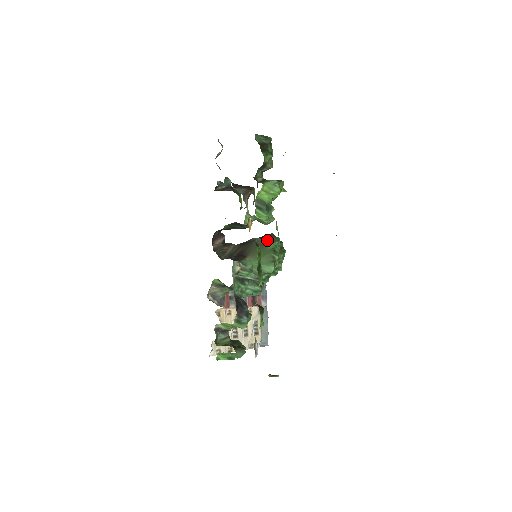
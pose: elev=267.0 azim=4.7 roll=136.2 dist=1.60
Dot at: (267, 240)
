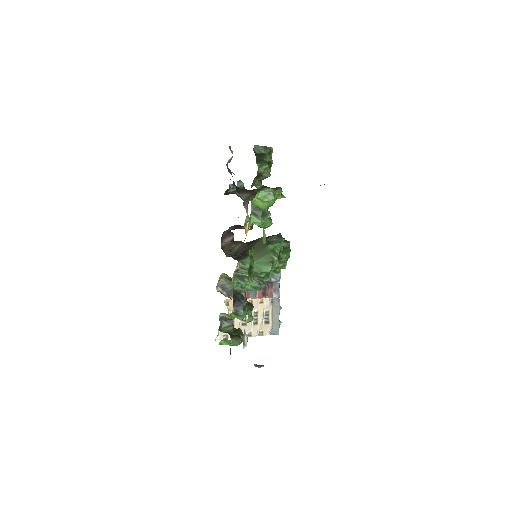
Dot at: (271, 241)
